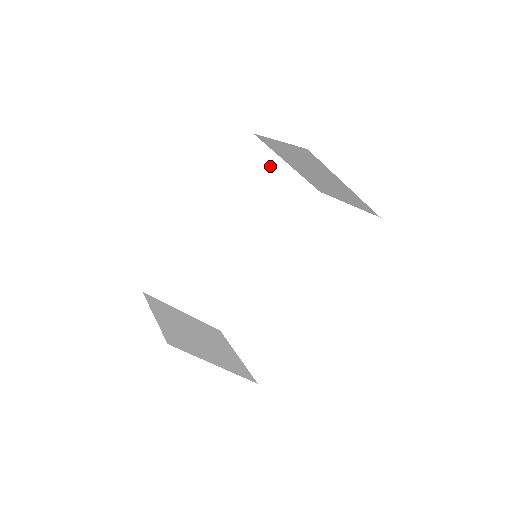
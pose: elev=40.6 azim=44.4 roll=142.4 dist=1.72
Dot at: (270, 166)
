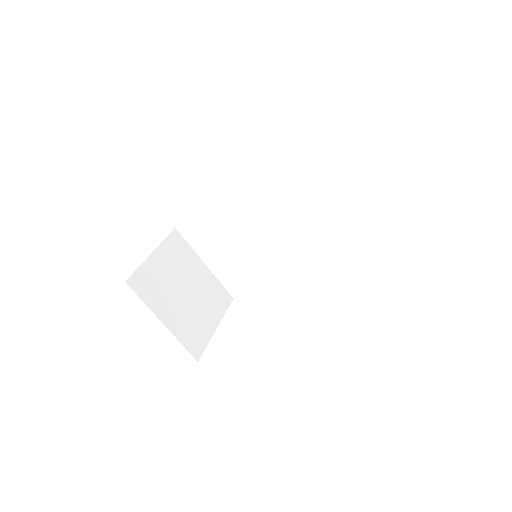
Dot at: (332, 176)
